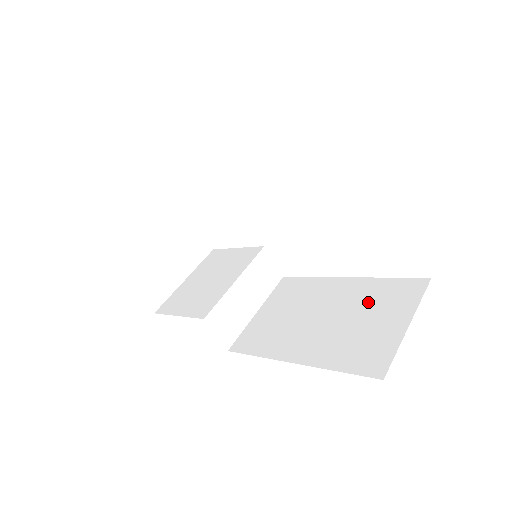
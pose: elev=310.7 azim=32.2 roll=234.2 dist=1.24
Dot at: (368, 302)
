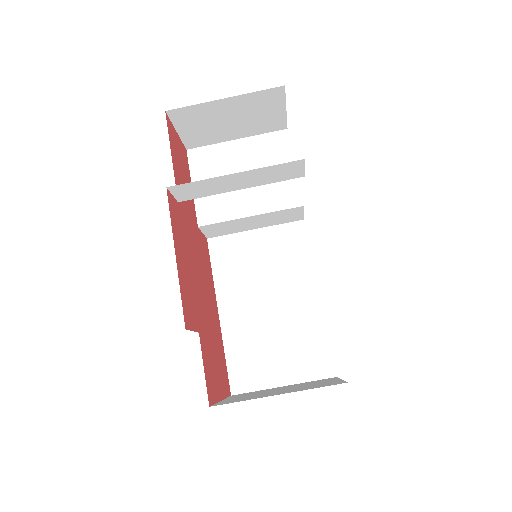
Dot at: (296, 337)
